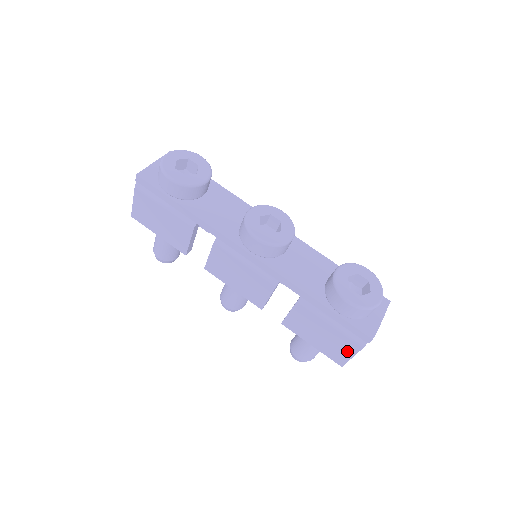
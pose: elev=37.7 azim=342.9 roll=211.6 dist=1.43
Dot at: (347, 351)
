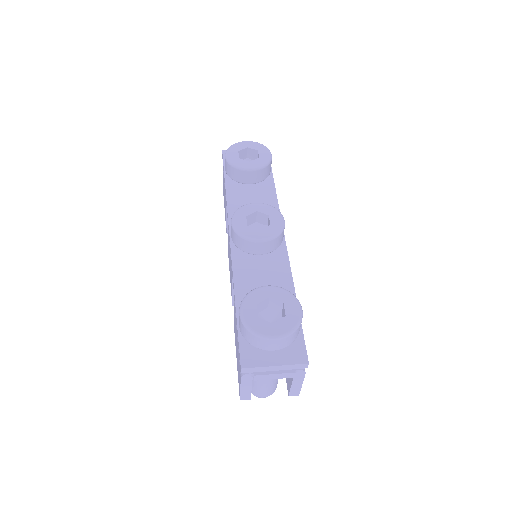
Dot at: occluded
